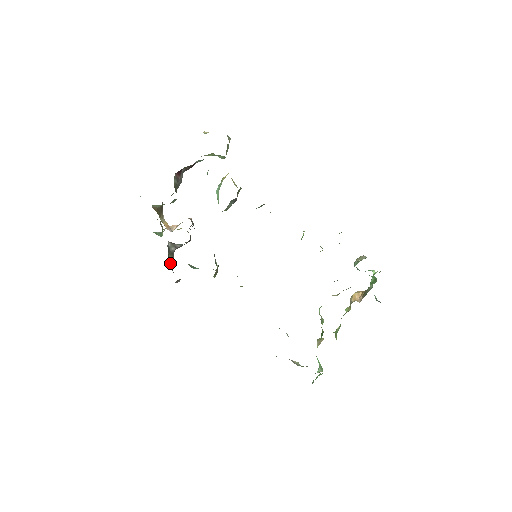
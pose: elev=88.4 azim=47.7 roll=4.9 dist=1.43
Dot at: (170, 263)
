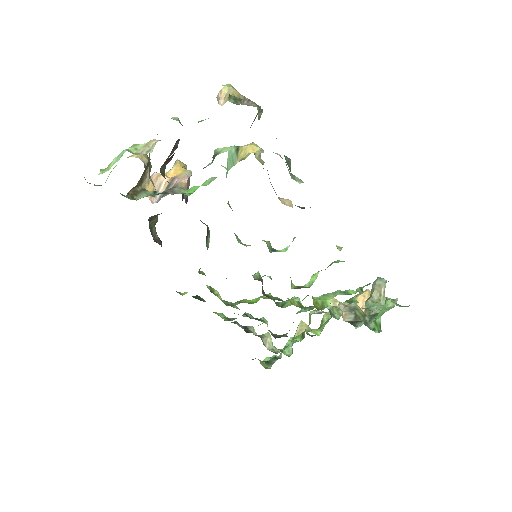
Dot at: (152, 226)
